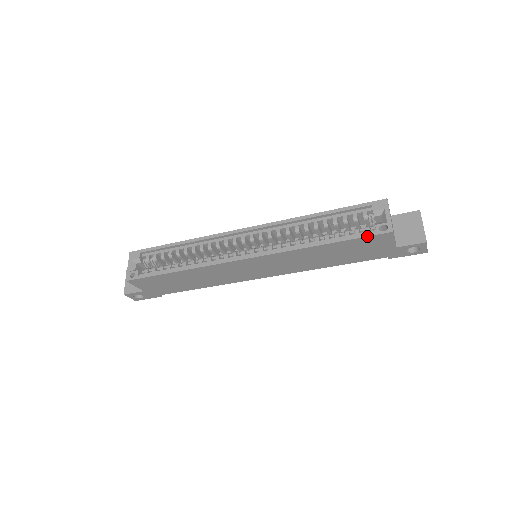
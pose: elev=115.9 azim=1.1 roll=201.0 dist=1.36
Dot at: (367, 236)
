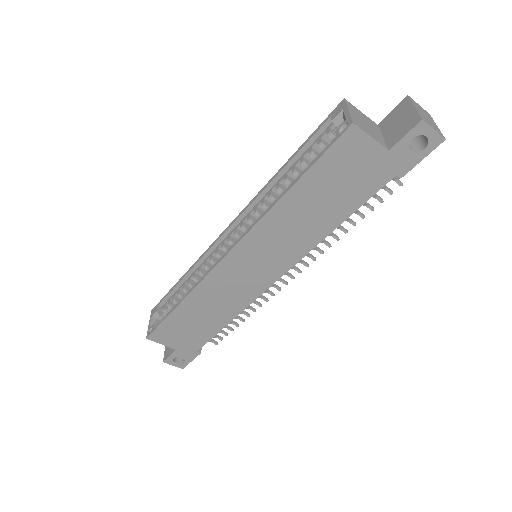
Dot at: (328, 148)
